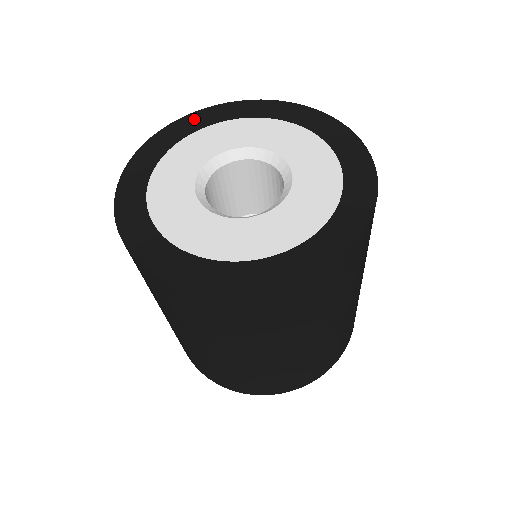
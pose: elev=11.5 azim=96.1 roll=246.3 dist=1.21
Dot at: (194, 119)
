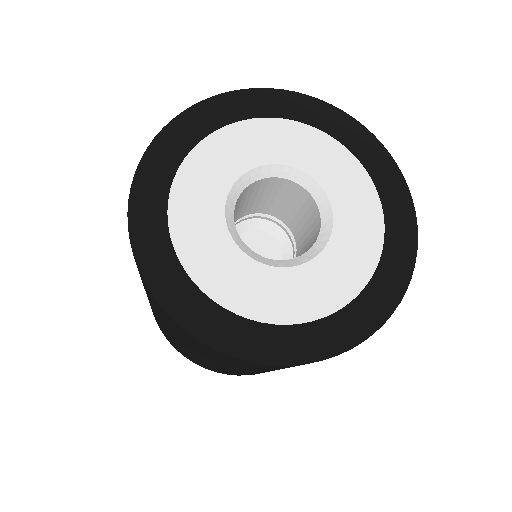
Dot at: (195, 118)
